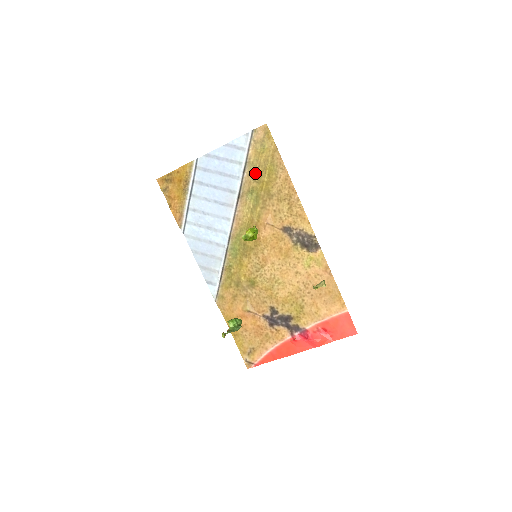
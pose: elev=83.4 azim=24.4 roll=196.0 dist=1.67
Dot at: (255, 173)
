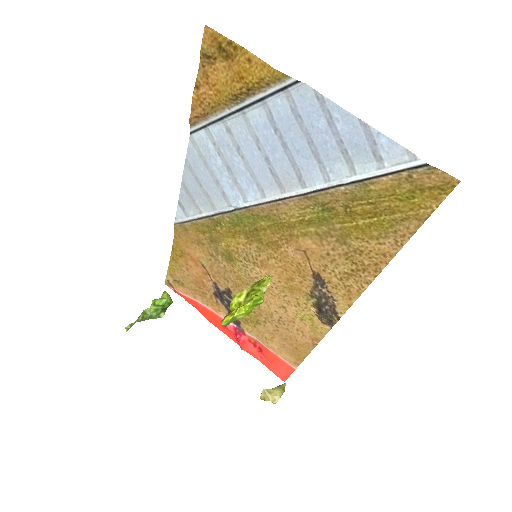
Dot at: (357, 202)
